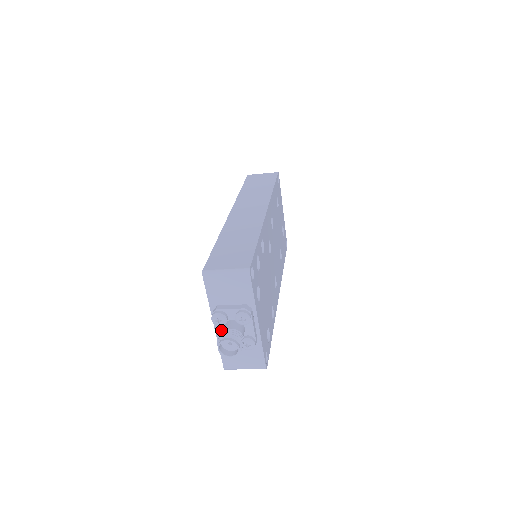
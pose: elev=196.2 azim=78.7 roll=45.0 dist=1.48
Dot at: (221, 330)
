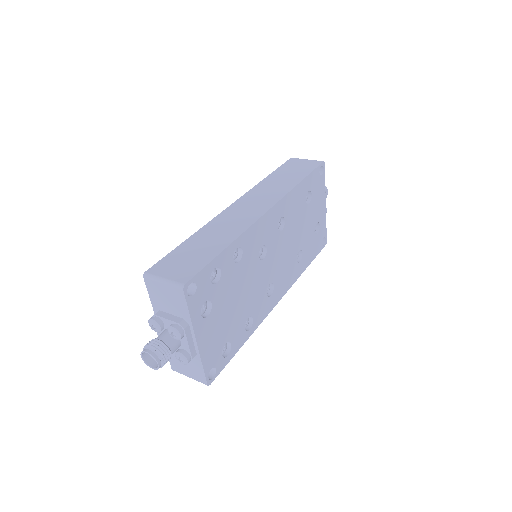
Dot at: occluded
